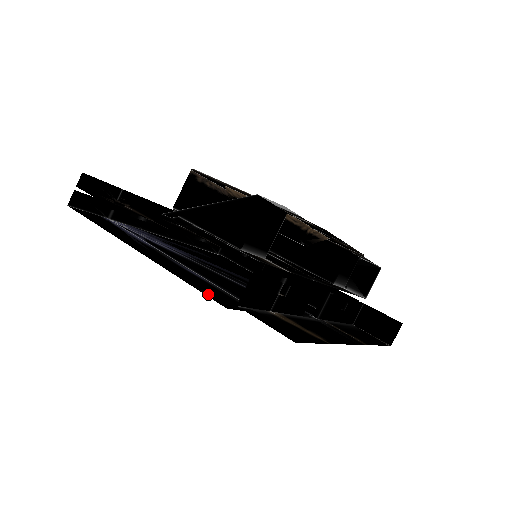
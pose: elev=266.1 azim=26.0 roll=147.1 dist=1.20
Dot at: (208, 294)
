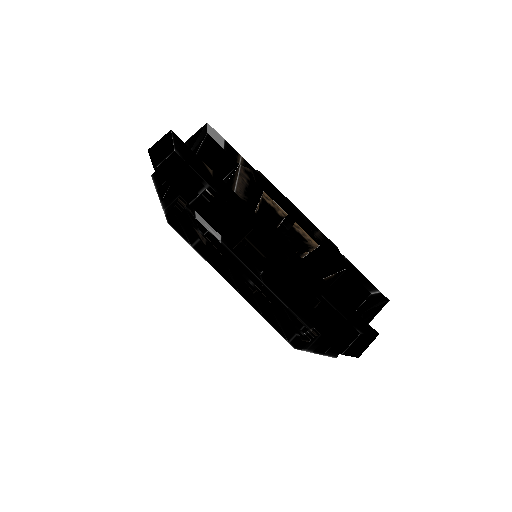
Dot at: occluded
